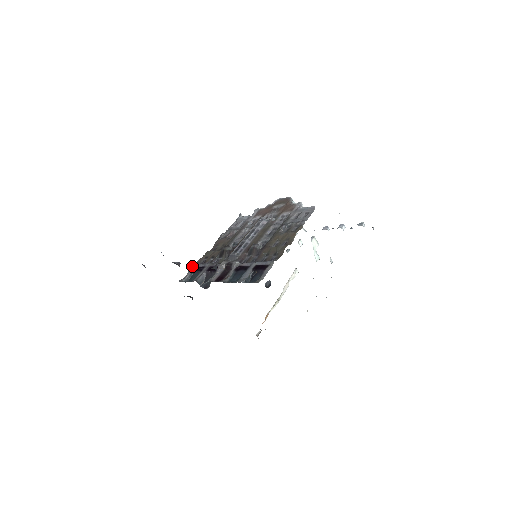
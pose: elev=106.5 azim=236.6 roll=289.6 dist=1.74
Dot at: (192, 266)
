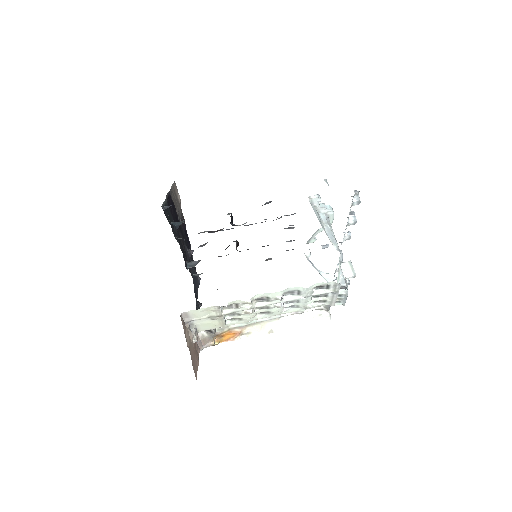
Dot at: occluded
